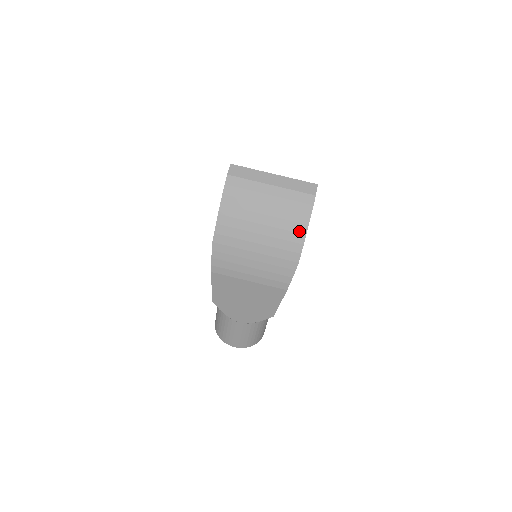
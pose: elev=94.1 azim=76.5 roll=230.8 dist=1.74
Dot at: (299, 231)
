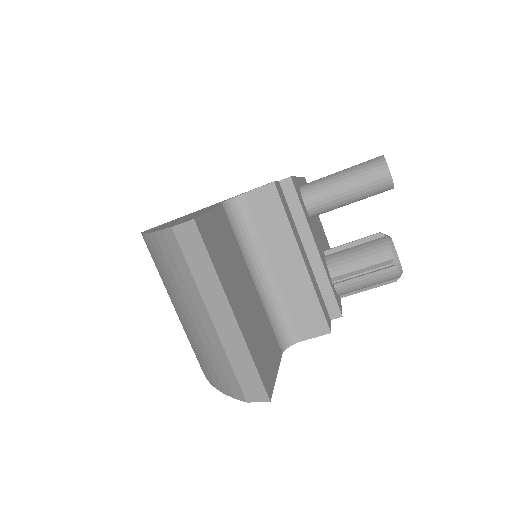
Dot at: (207, 373)
